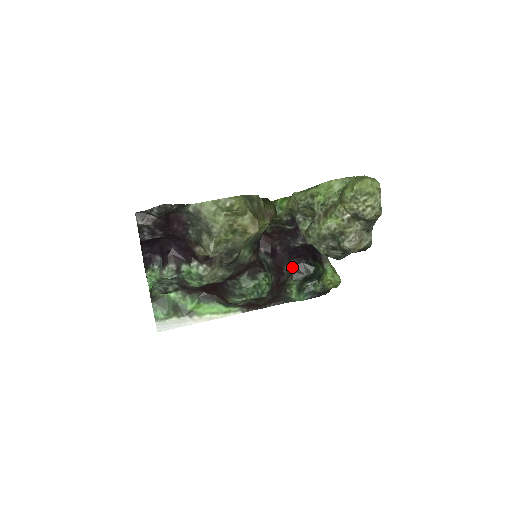
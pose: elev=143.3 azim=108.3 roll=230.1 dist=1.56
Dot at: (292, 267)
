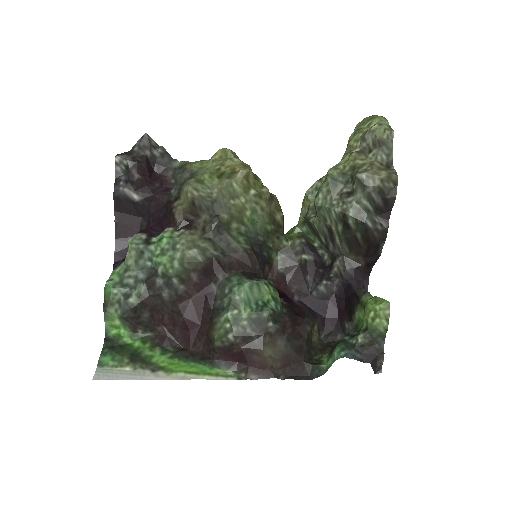
Dot at: (322, 343)
